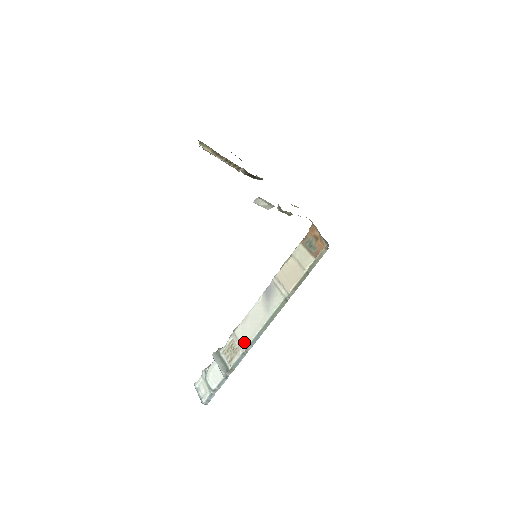
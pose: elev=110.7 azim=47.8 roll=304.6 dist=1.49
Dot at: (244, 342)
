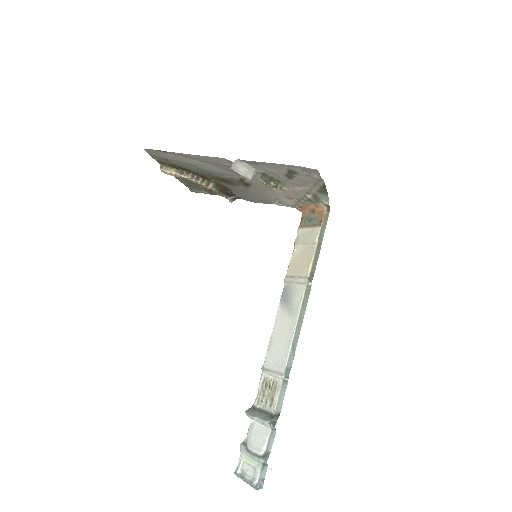
Dot at: (279, 367)
